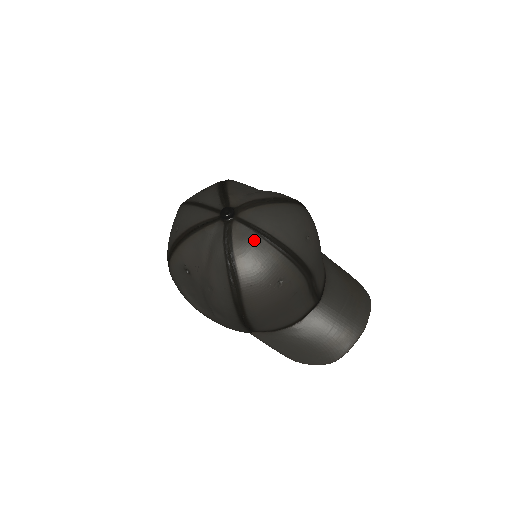
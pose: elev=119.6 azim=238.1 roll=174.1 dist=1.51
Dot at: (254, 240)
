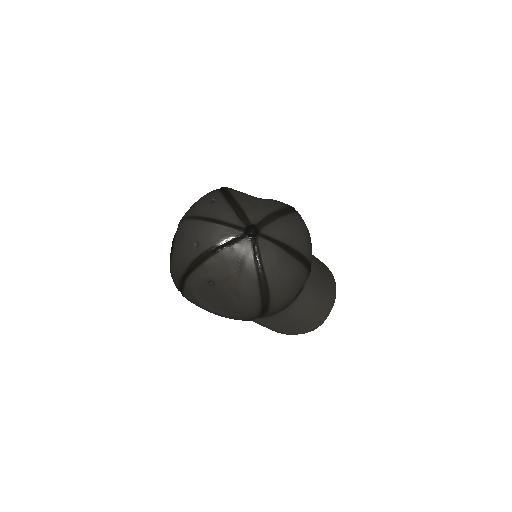
Dot at: (278, 253)
